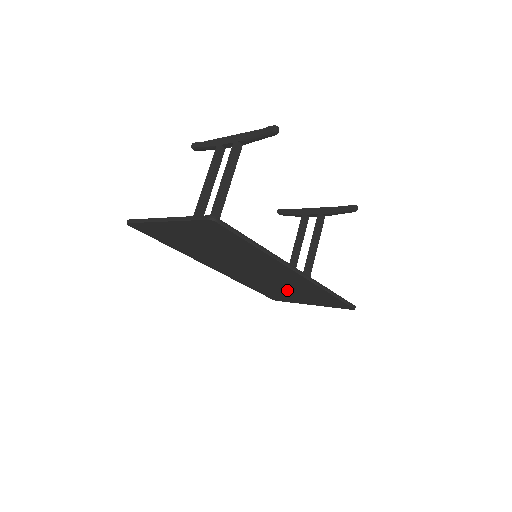
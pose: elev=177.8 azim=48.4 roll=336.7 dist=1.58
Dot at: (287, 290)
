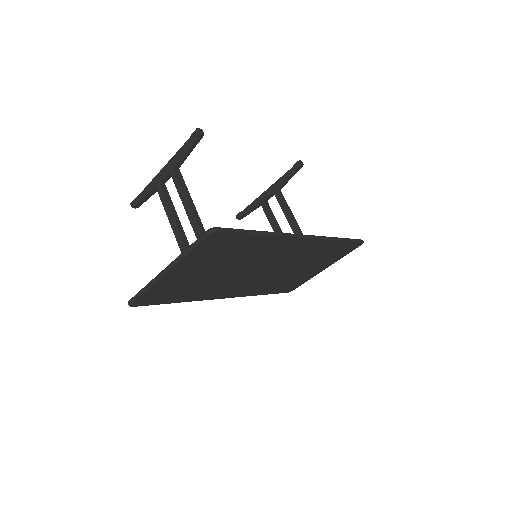
Dot at: (299, 269)
